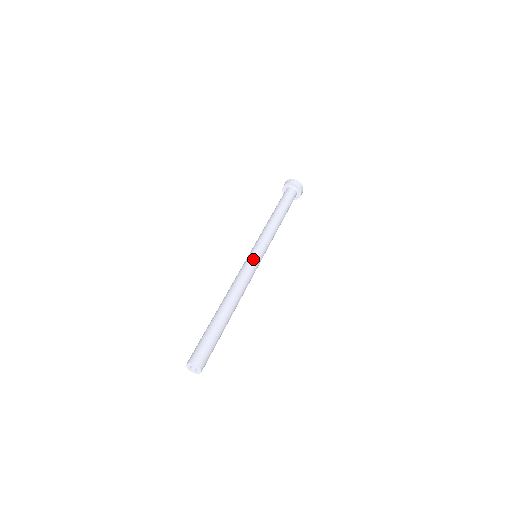
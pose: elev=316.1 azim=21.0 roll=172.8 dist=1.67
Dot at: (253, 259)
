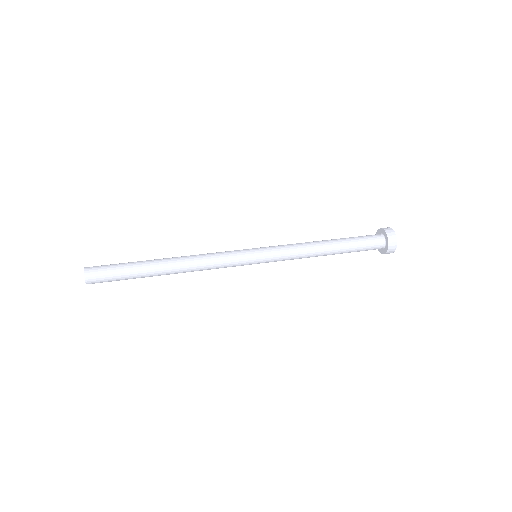
Dot at: (243, 250)
